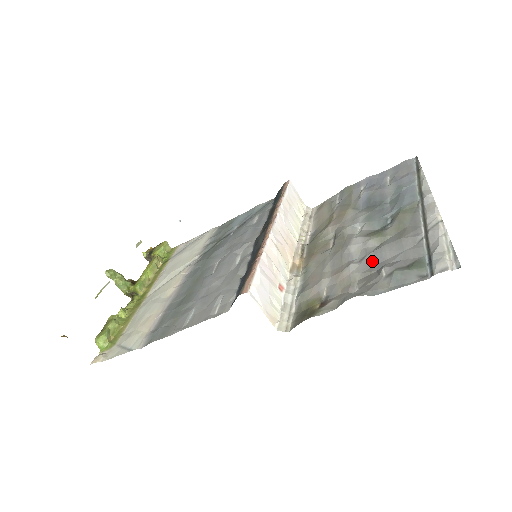
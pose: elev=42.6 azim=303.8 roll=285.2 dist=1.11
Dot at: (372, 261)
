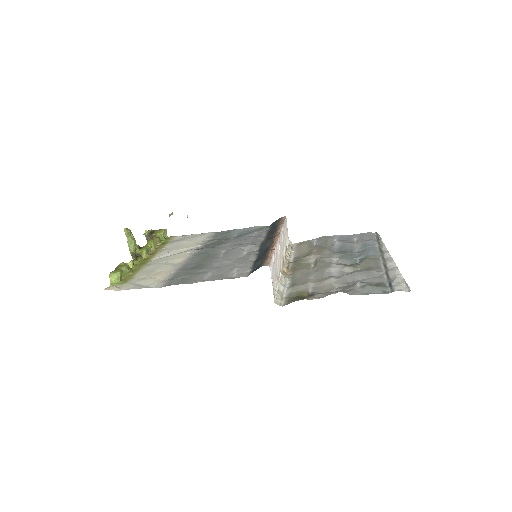
Dot at: (347, 279)
